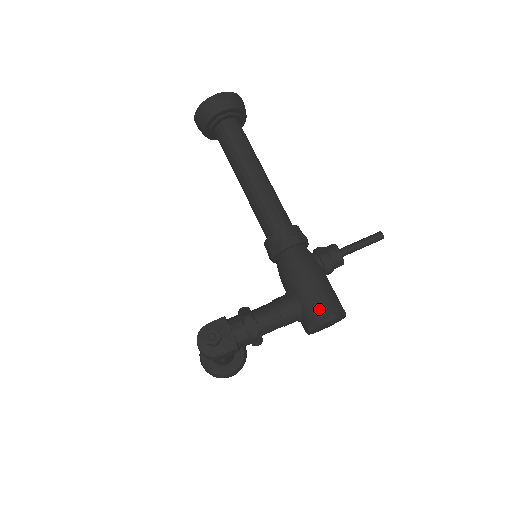
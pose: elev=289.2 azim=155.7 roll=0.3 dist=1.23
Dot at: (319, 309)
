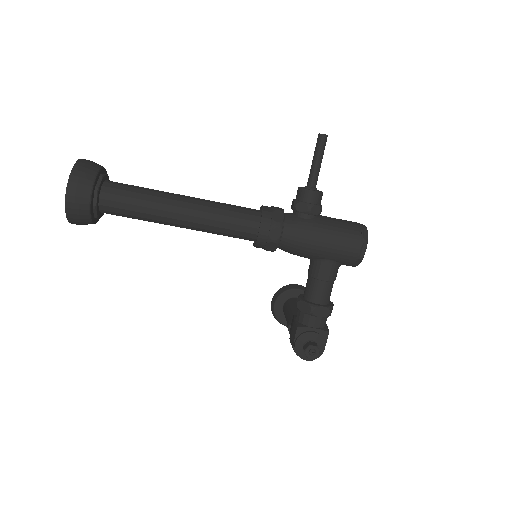
Dot at: (350, 252)
